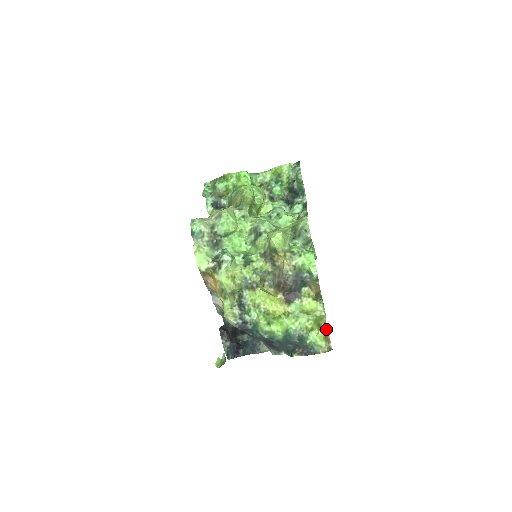
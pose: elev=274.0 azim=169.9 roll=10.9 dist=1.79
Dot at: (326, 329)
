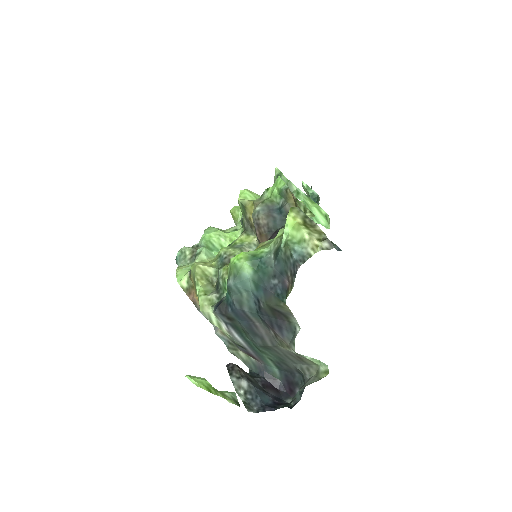
Dot at: (298, 211)
